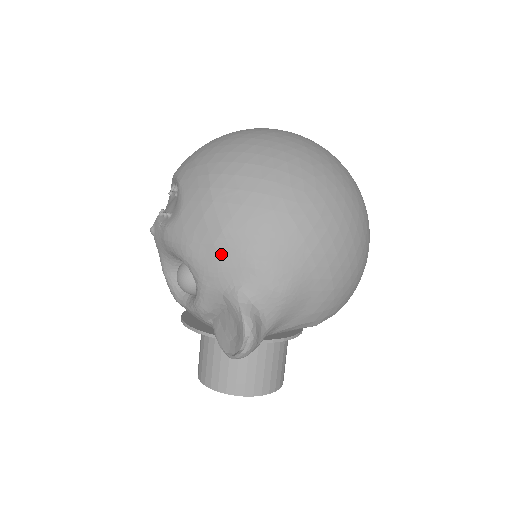
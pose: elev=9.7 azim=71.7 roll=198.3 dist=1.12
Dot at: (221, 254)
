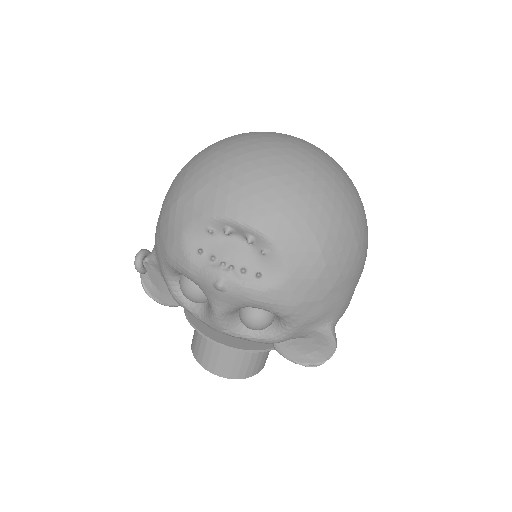
Dot at: (326, 305)
